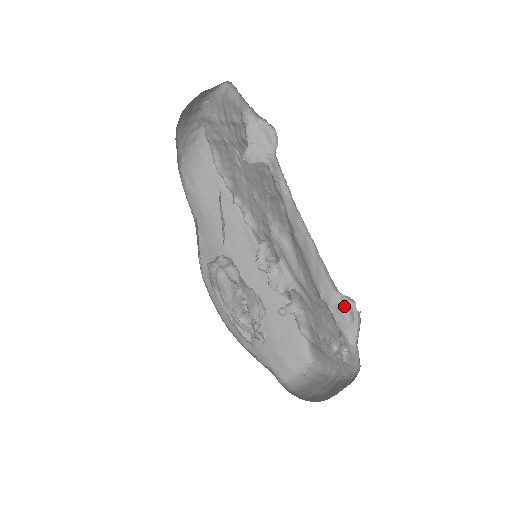
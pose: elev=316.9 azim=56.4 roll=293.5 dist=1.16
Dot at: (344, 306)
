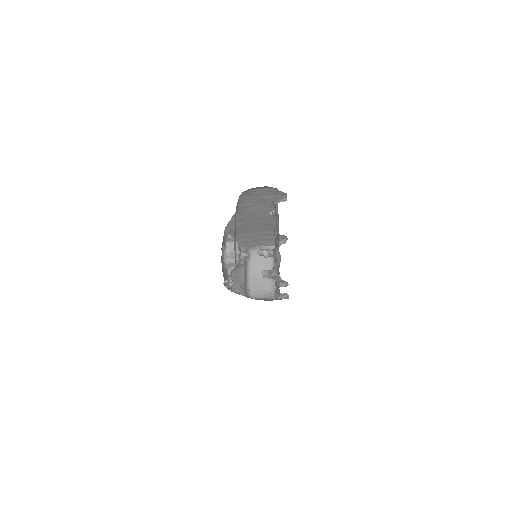
Dot at: (281, 295)
